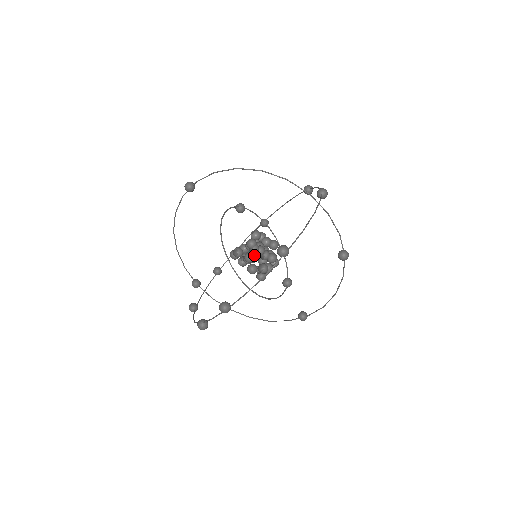
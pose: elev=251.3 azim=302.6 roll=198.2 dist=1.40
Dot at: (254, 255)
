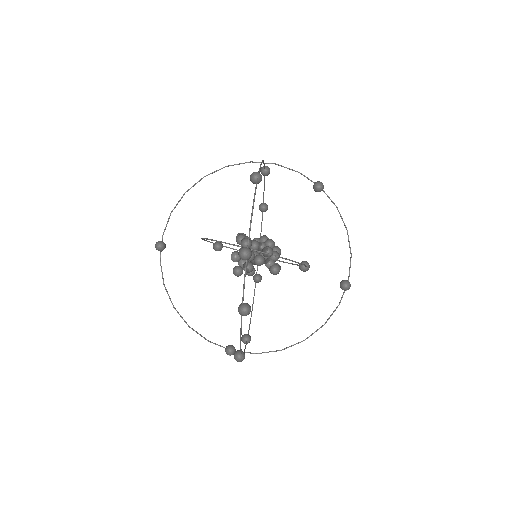
Dot at: occluded
